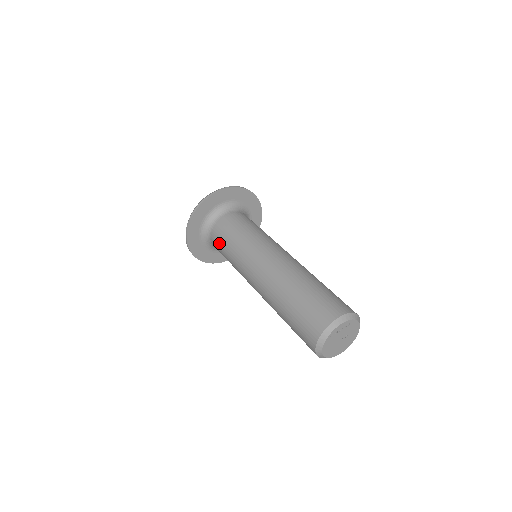
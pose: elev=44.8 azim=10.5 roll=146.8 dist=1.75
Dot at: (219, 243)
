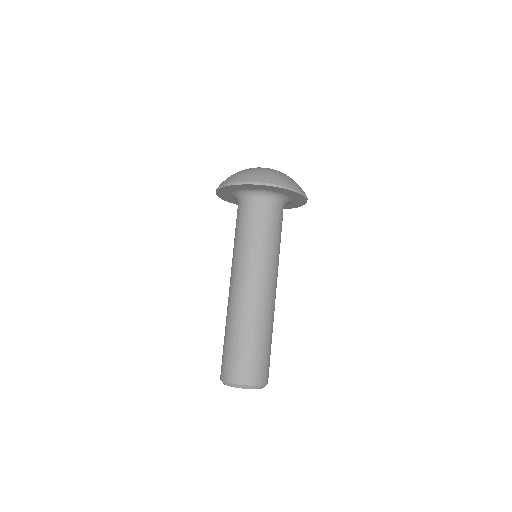
Dot at: occluded
